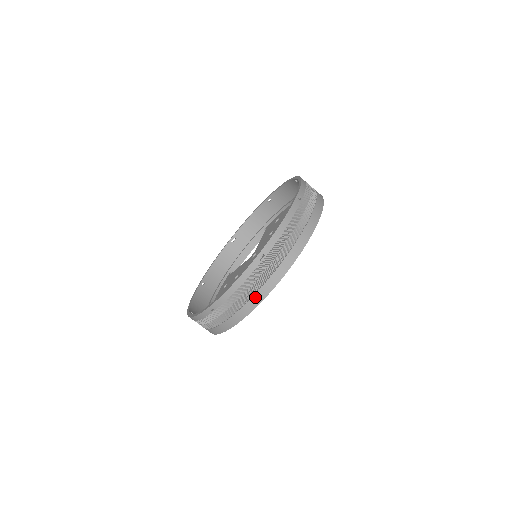
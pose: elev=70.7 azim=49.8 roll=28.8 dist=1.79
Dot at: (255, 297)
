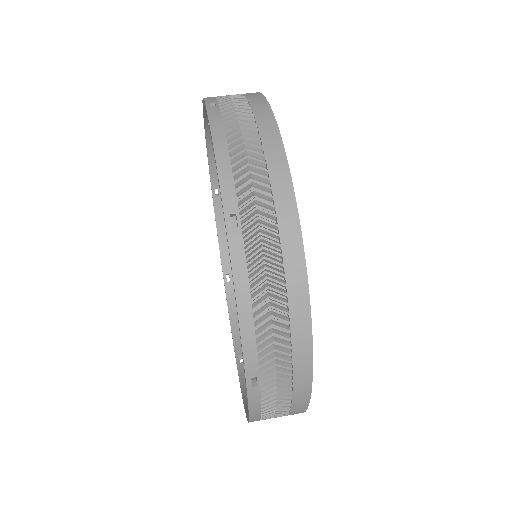
Dot at: (291, 291)
